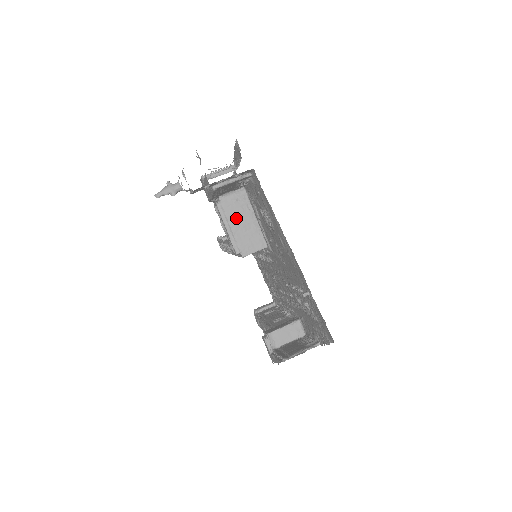
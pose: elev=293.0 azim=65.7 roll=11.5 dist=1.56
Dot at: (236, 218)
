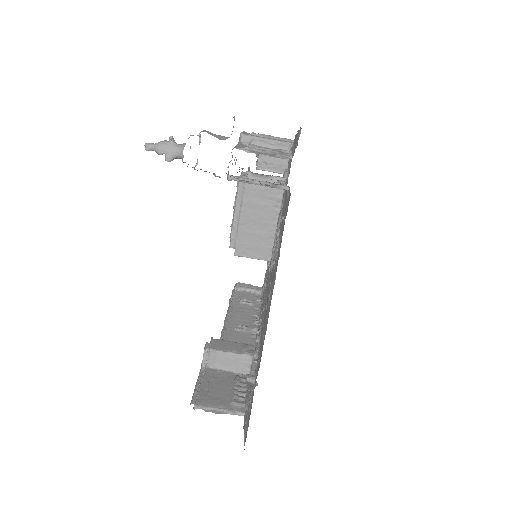
Dot at: (253, 209)
